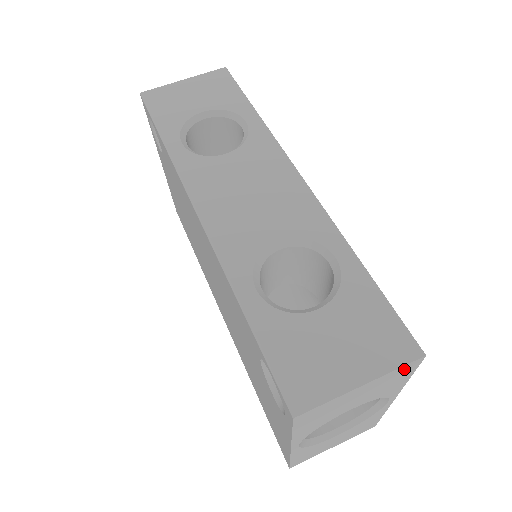
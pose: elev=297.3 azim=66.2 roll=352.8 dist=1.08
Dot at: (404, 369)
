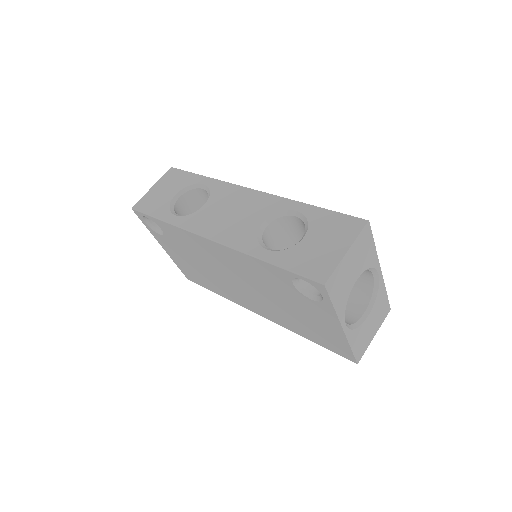
Dot at: (364, 235)
